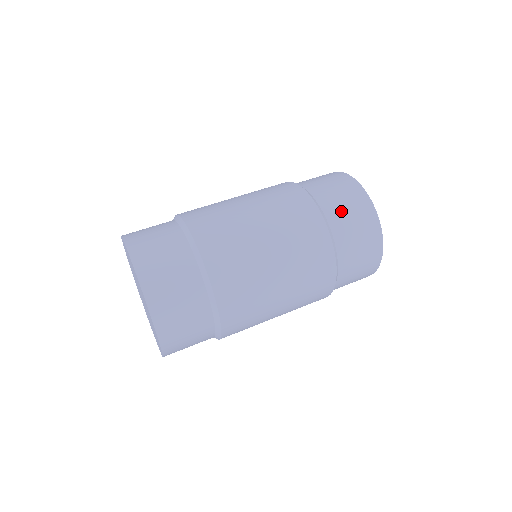
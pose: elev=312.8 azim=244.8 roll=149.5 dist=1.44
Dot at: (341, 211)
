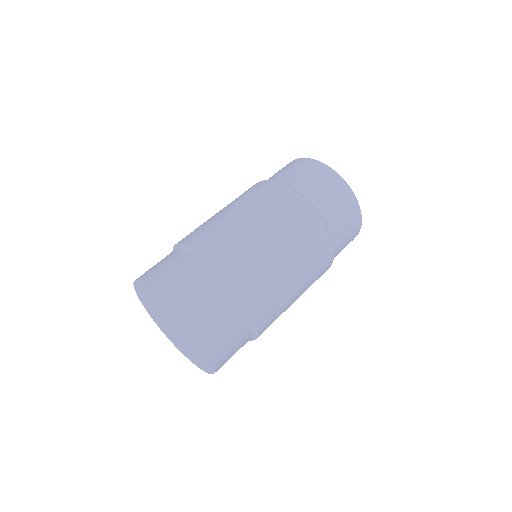
Dot at: (308, 183)
